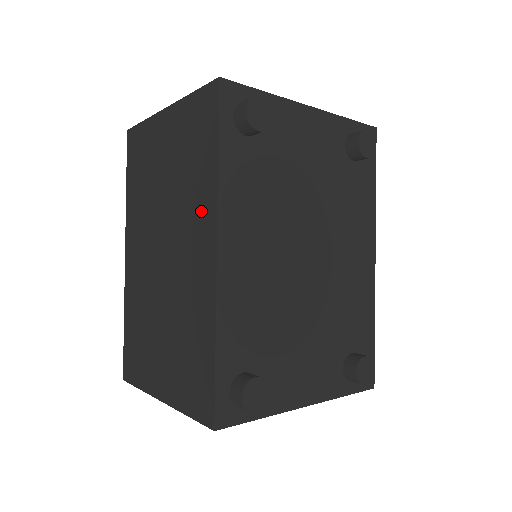
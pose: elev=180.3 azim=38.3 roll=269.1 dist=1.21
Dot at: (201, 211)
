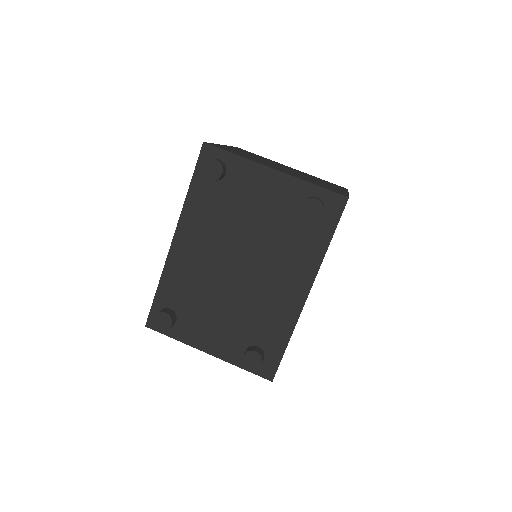
Dot at: occluded
